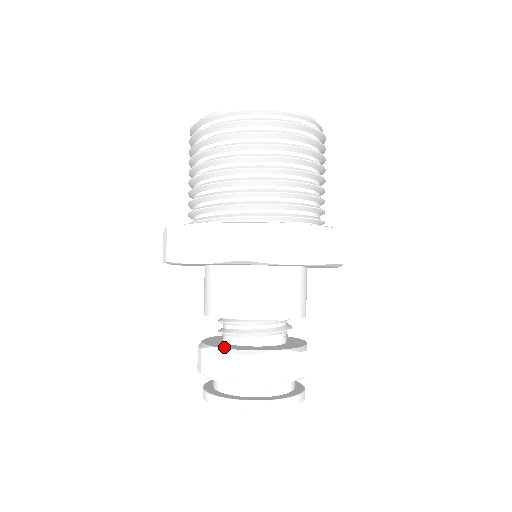
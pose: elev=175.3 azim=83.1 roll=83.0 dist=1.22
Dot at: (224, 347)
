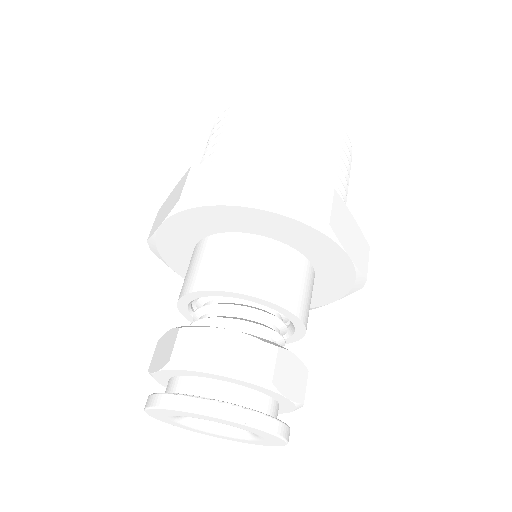
Dot at: occluded
